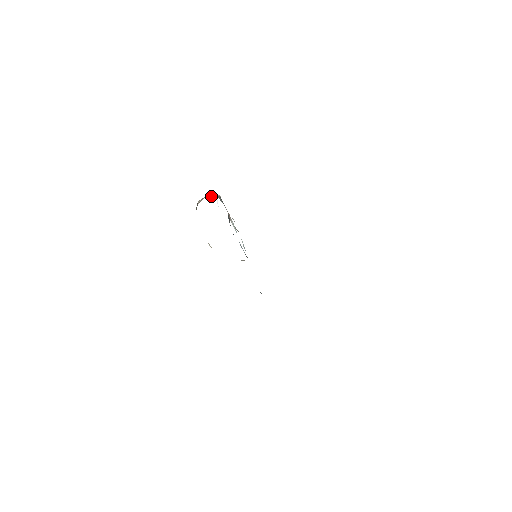
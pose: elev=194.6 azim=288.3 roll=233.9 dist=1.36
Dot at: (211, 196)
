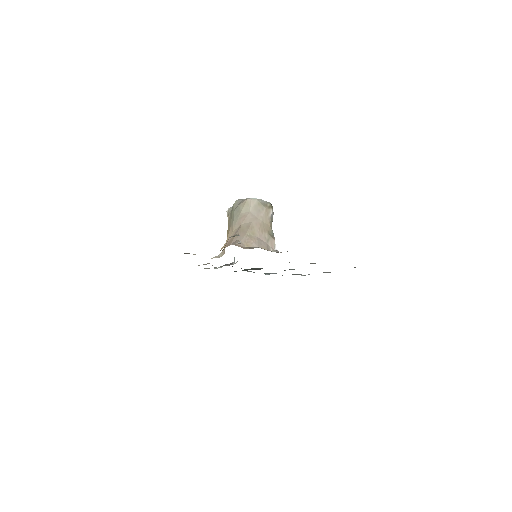
Dot at: (269, 243)
